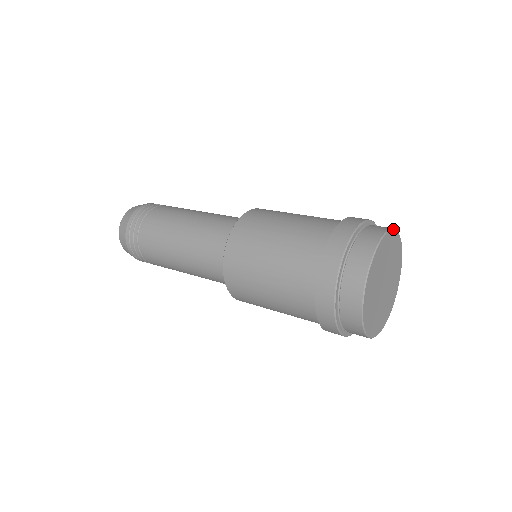
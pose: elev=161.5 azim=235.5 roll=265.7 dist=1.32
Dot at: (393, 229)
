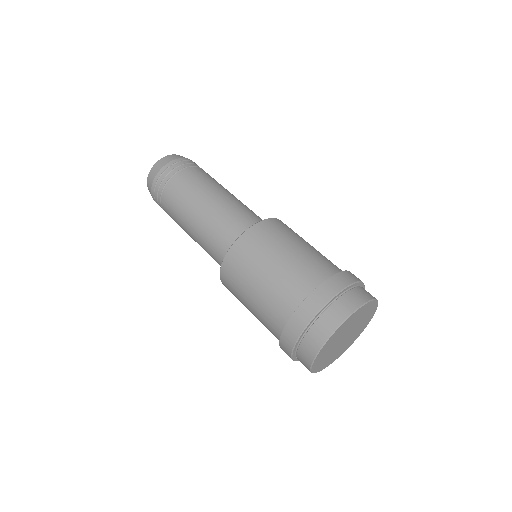
Dot at: (374, 300)
